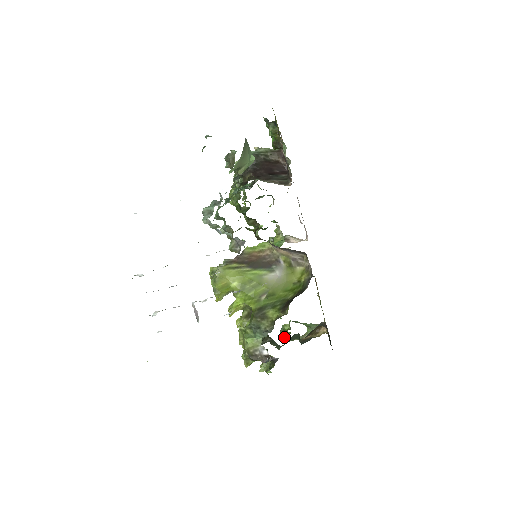
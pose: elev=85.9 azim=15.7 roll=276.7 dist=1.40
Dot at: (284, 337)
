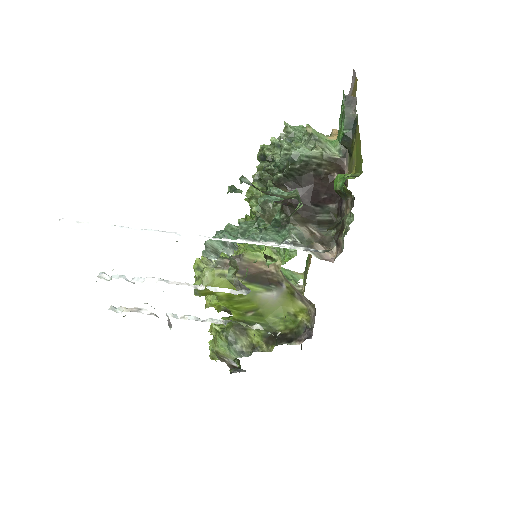
Dot at: occluded
